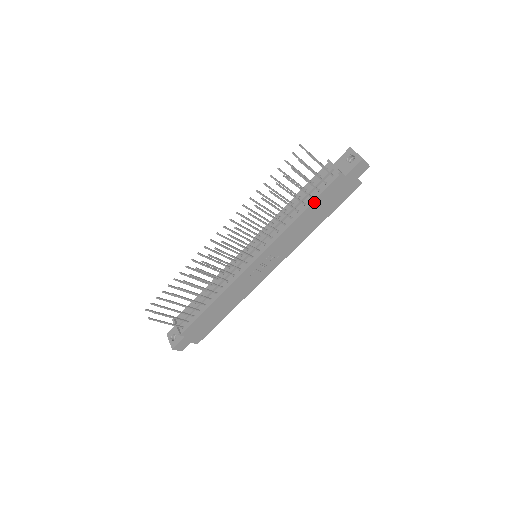
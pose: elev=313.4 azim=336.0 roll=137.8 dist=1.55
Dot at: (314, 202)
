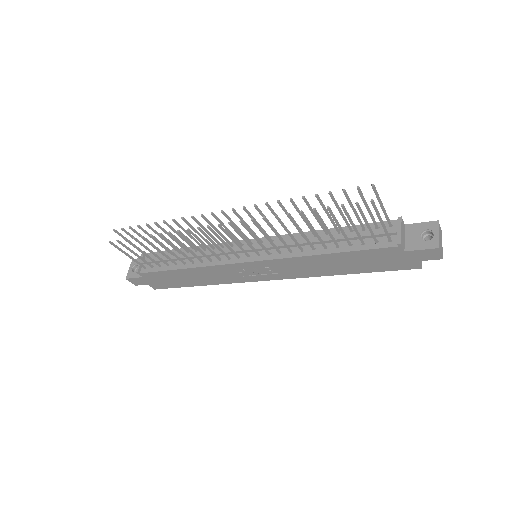
Dot at: (349, 252)
